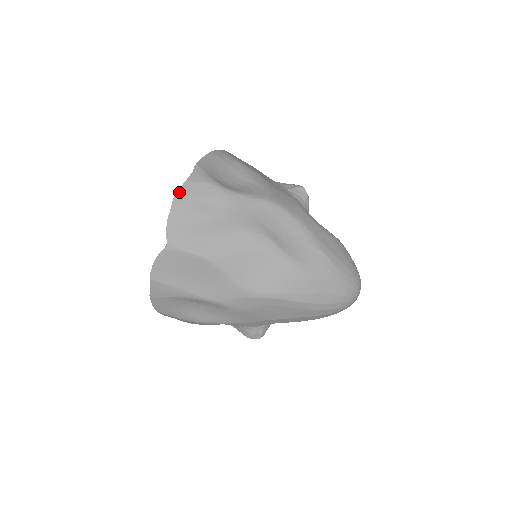
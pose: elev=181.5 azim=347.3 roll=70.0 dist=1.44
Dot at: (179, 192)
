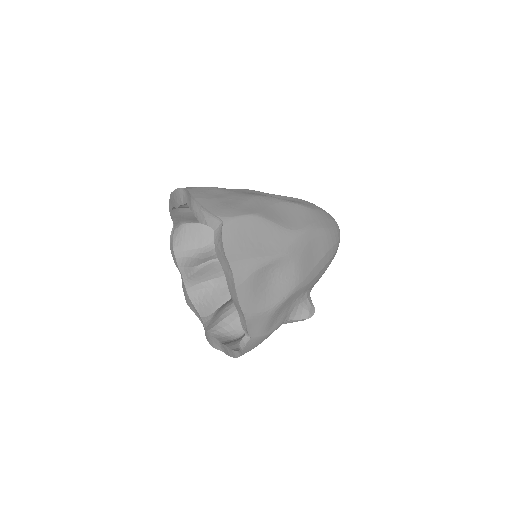
Dot at: (192, 193)
